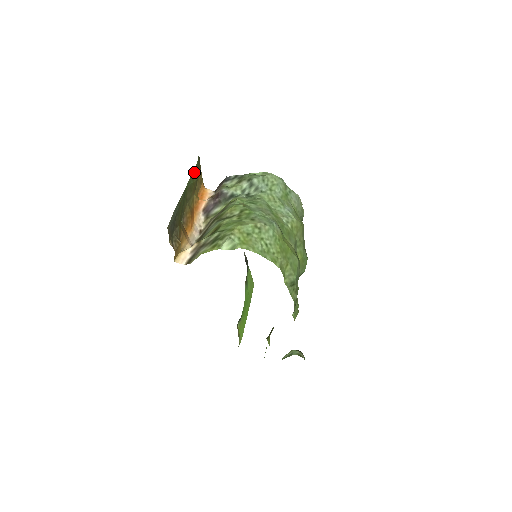
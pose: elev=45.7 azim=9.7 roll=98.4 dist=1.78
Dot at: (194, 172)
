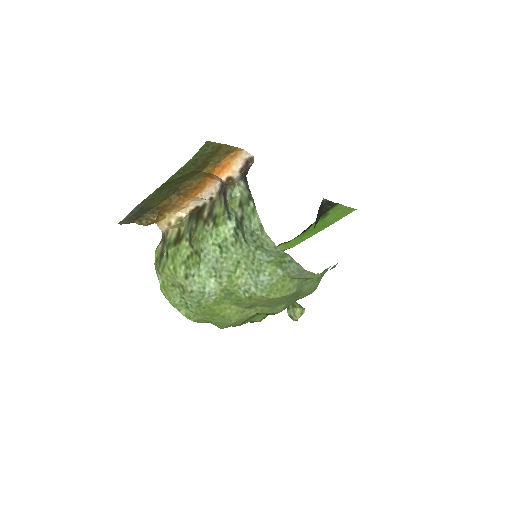
Dot at: (185, 167)
